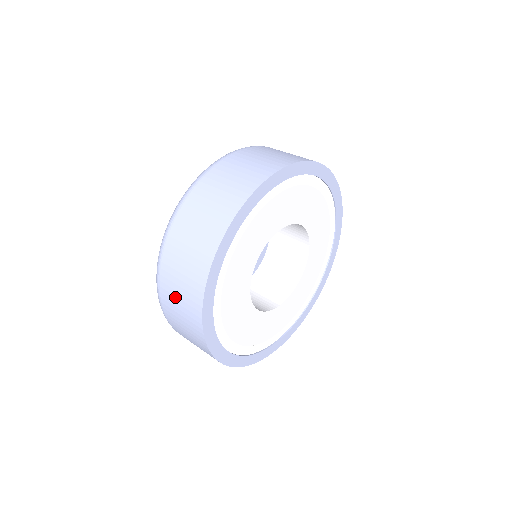
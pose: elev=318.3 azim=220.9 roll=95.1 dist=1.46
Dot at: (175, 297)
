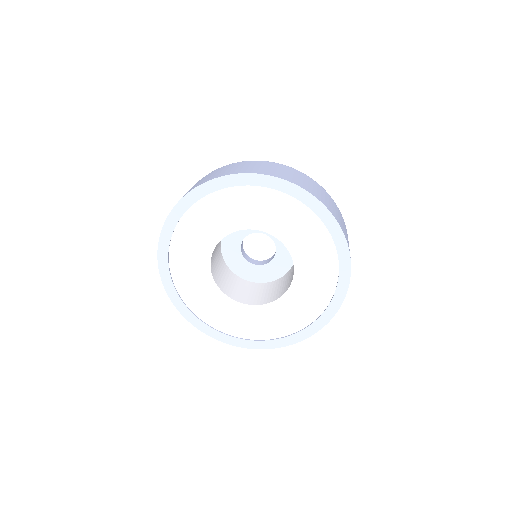
Dot at: occluded
